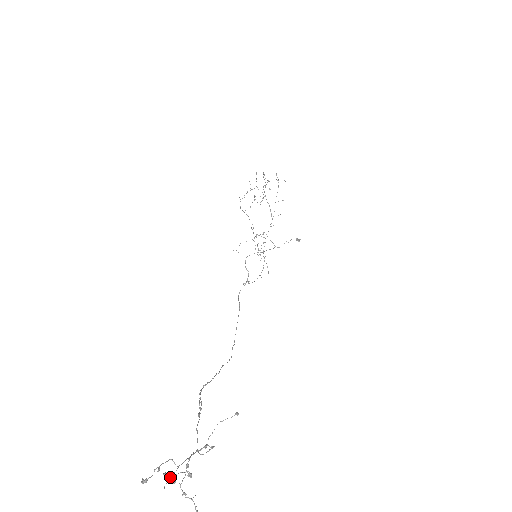
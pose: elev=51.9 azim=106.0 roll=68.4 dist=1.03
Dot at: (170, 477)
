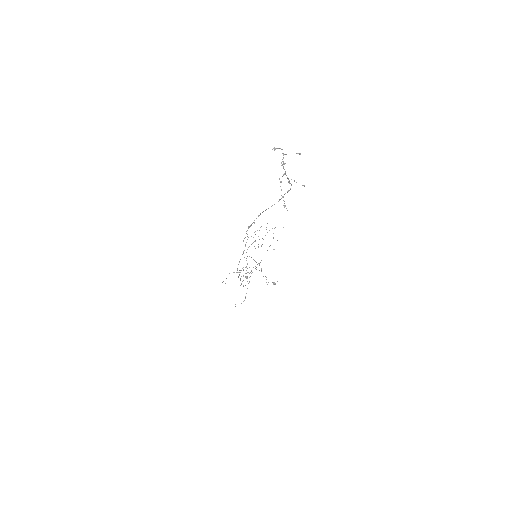
Dot at: occluded
